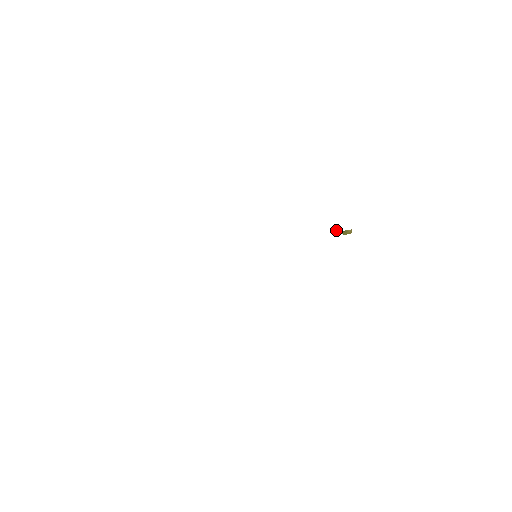
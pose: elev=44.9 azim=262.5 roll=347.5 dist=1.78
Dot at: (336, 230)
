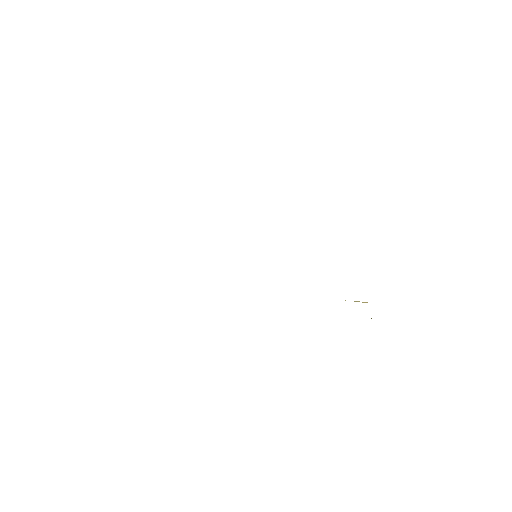
Dot at: occluded
